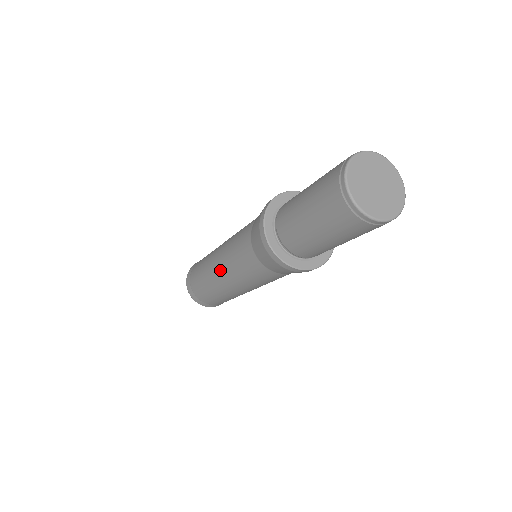
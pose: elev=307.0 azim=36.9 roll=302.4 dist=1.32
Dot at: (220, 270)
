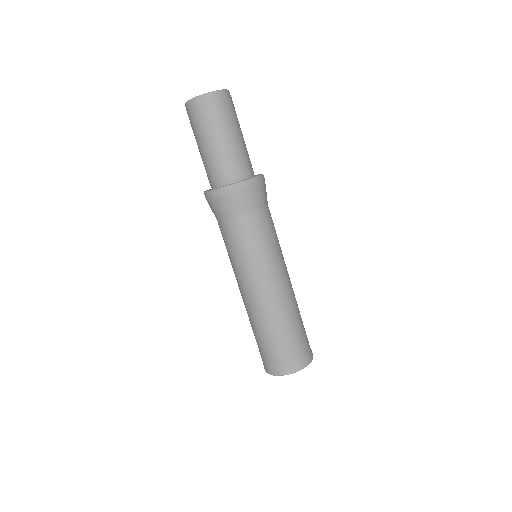
Dot at: (253, 287)
